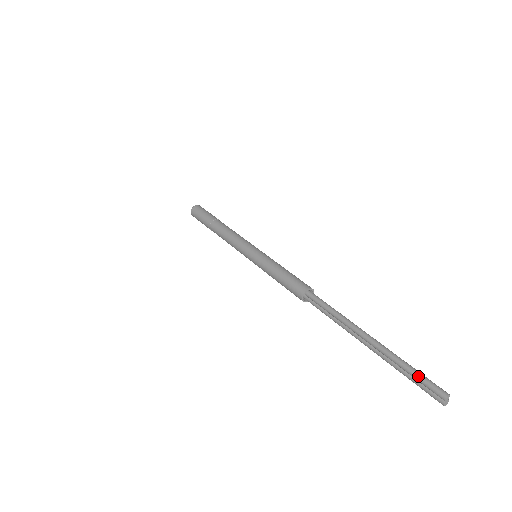
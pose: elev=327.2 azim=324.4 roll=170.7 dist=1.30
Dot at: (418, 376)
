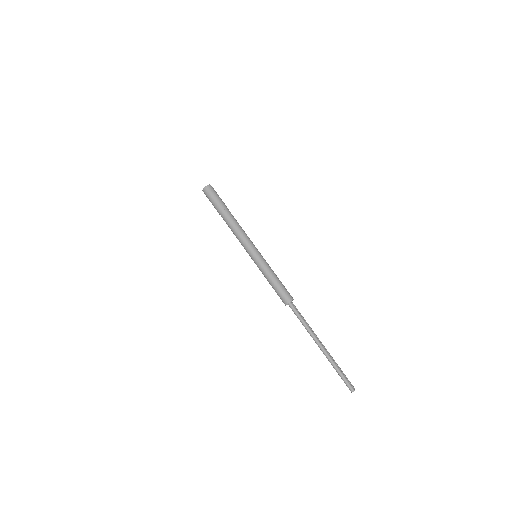
Dot at: (341, 378)
